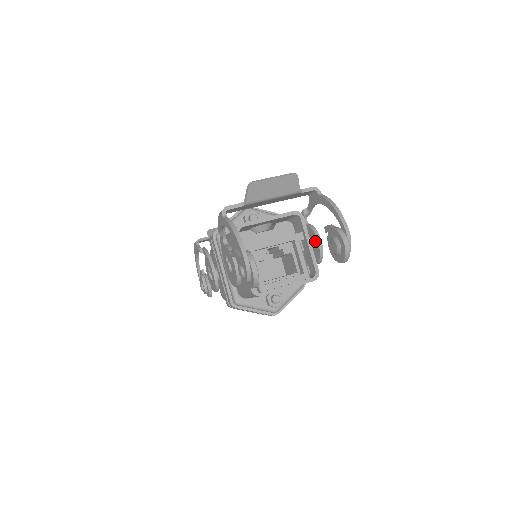
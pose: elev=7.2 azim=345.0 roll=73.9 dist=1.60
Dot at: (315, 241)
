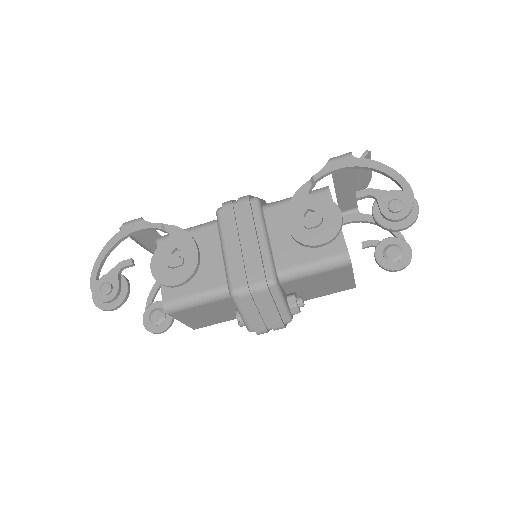
Dot at: occluded
